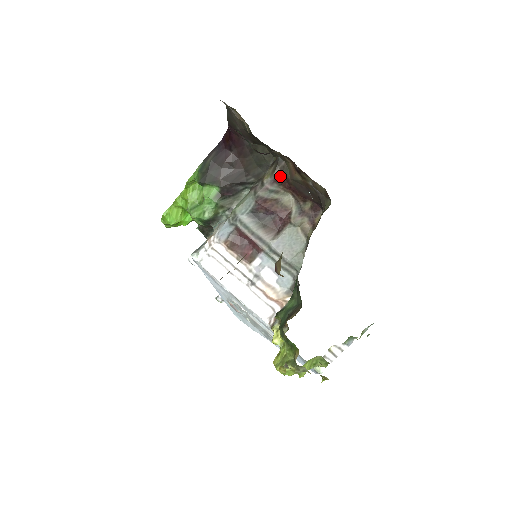
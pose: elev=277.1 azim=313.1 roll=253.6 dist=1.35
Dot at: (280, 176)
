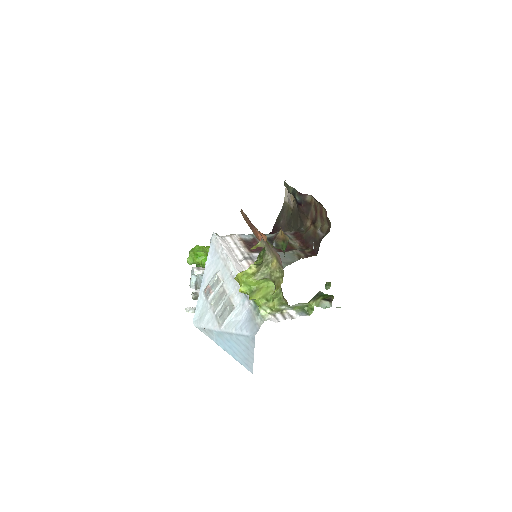
Dot at: (298, 233)
